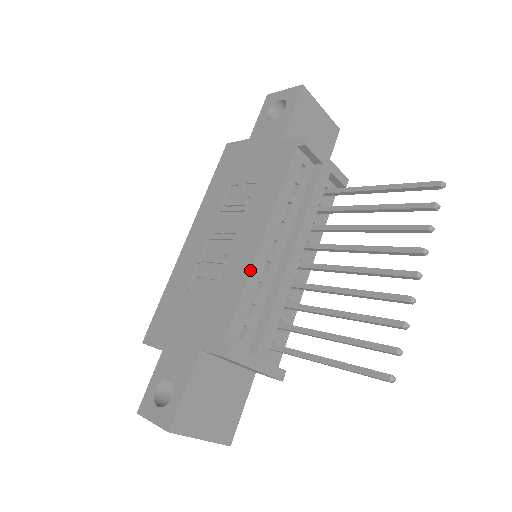
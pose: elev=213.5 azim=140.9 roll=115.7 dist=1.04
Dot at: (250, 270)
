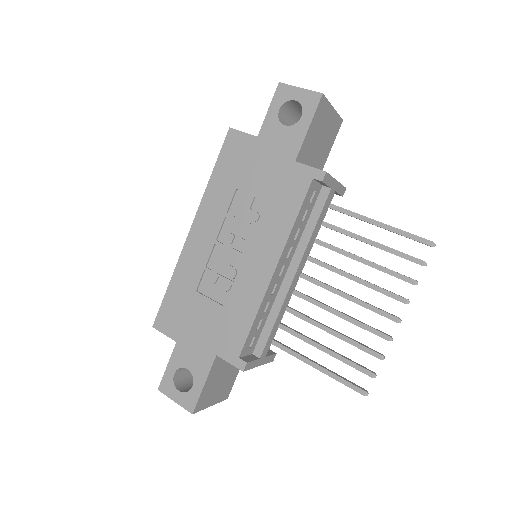
Dot at: (263, 298)
